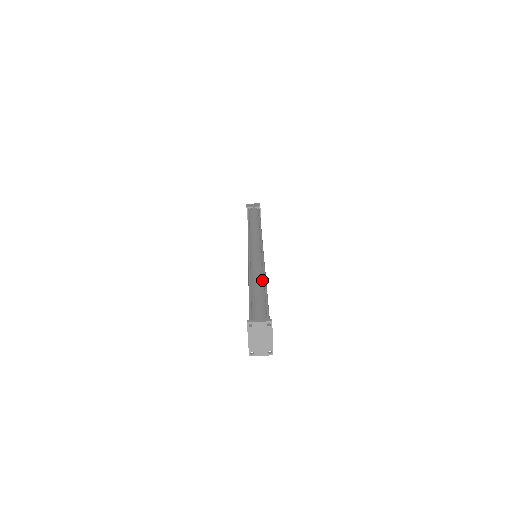
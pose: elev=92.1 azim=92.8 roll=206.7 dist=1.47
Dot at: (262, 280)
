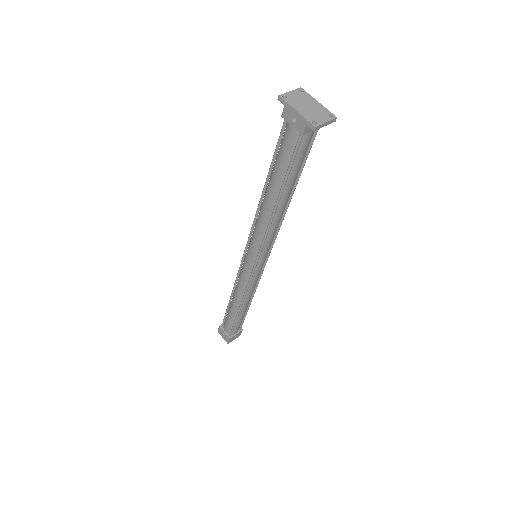
Dot at: occluded
